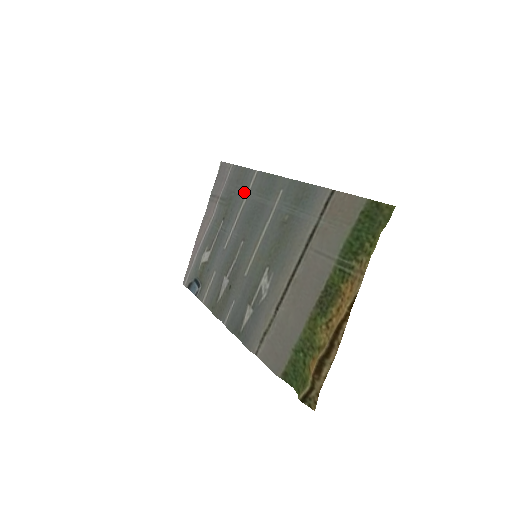
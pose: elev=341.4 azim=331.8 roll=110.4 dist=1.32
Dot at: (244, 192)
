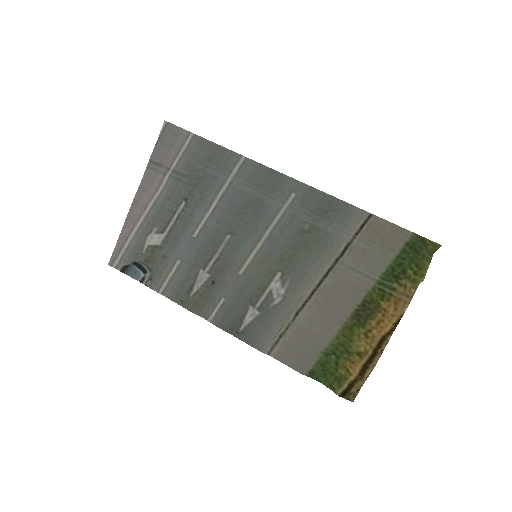
Dot at: (223, 176)
